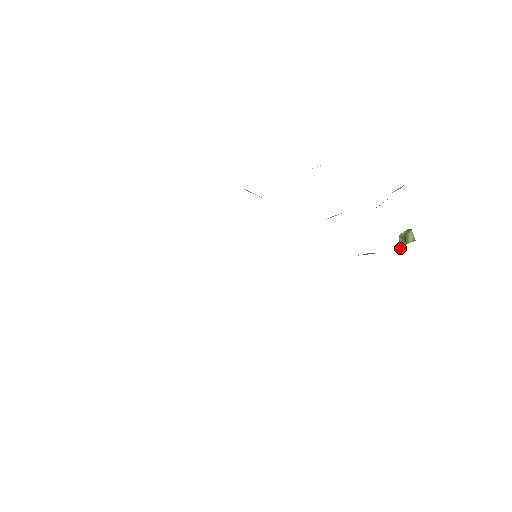
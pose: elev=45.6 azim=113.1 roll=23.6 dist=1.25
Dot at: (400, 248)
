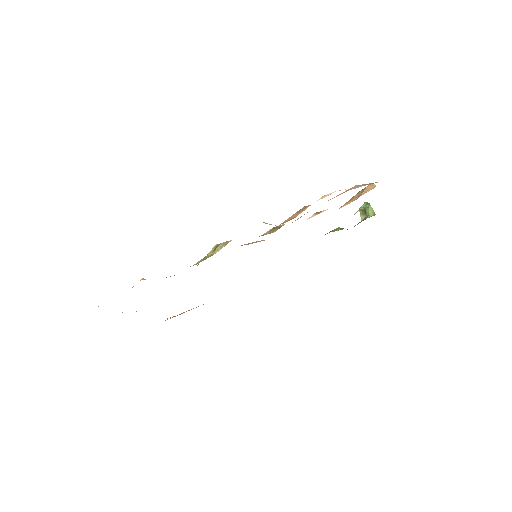
Dot at: (361, 219)
